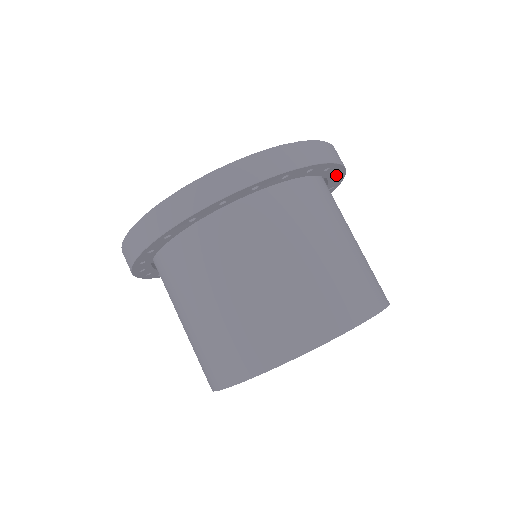
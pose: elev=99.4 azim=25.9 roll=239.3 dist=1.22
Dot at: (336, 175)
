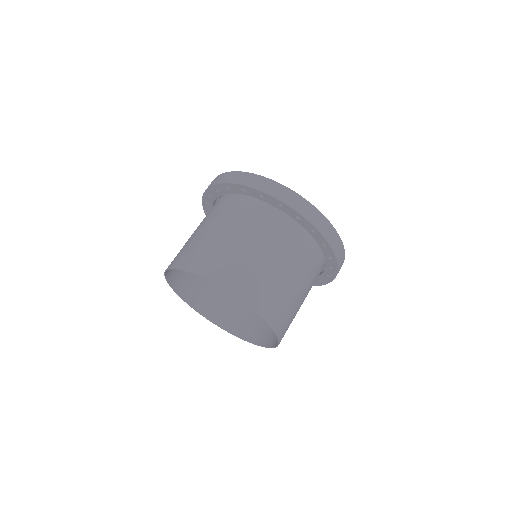
Dot at: (331, 262)
